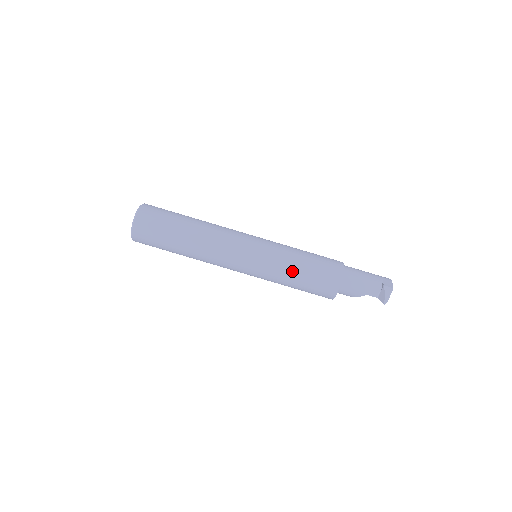
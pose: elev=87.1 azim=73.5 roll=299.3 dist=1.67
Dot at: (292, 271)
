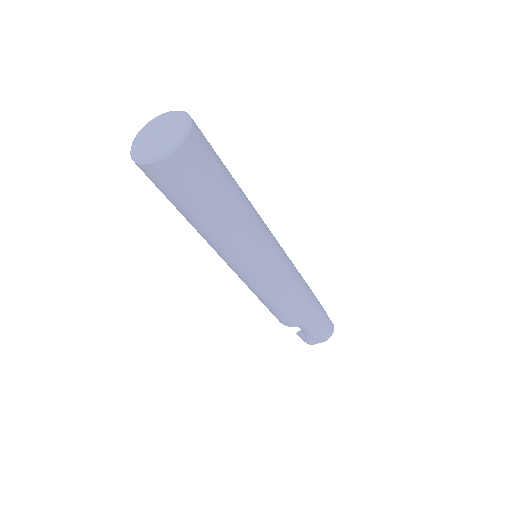
Dot at: occluded
